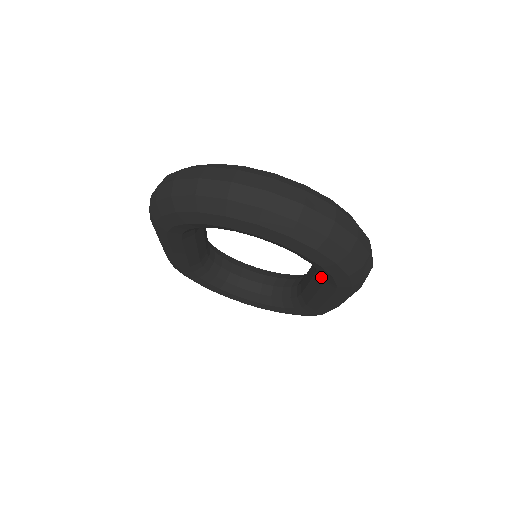
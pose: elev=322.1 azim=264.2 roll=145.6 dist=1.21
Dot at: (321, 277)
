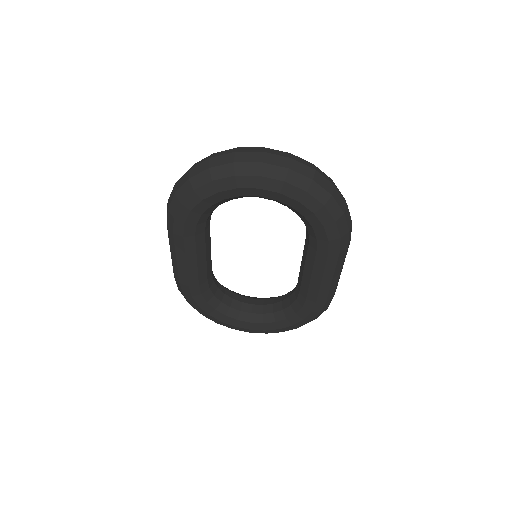
Dot at: (314, 240)
